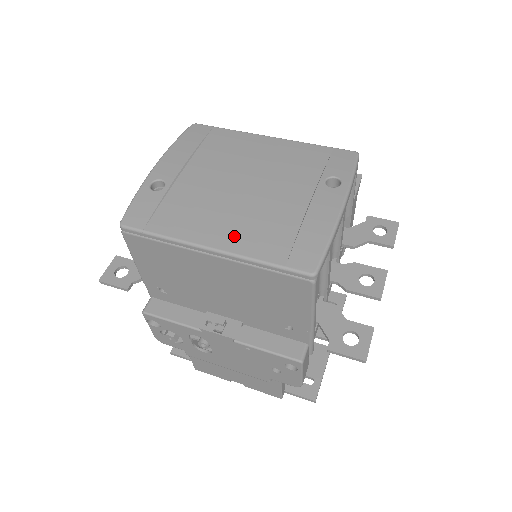
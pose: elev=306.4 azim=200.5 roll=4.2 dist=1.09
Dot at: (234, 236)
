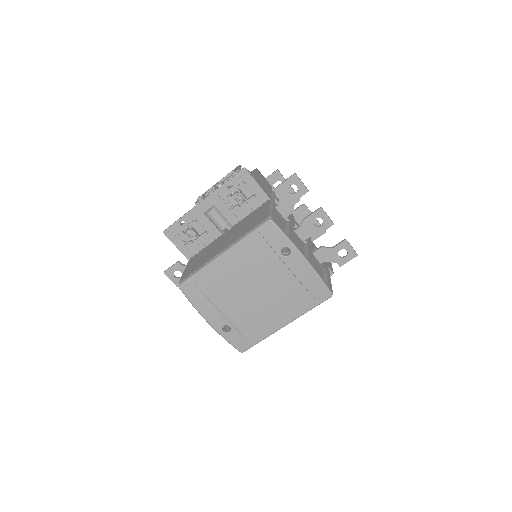
Dot at: (286, 314)
